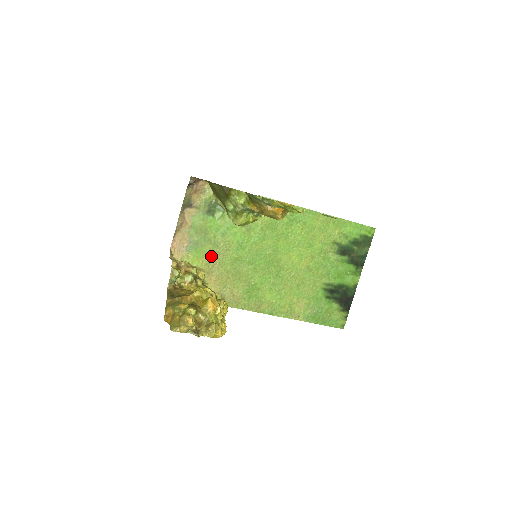
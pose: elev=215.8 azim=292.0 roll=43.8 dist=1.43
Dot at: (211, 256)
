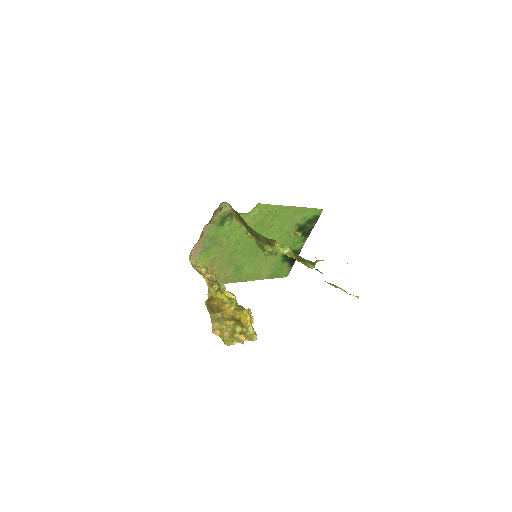
Dot at: (216, 254)
